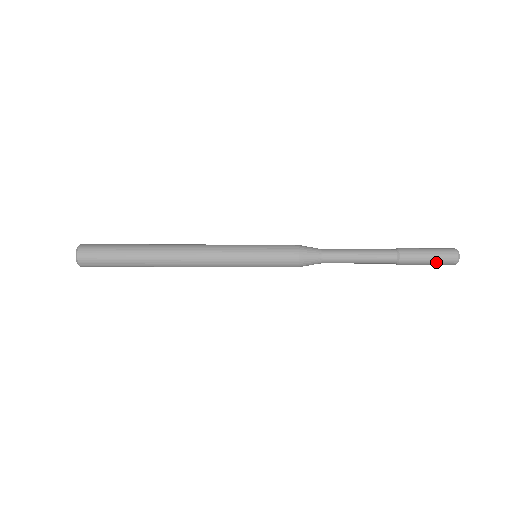
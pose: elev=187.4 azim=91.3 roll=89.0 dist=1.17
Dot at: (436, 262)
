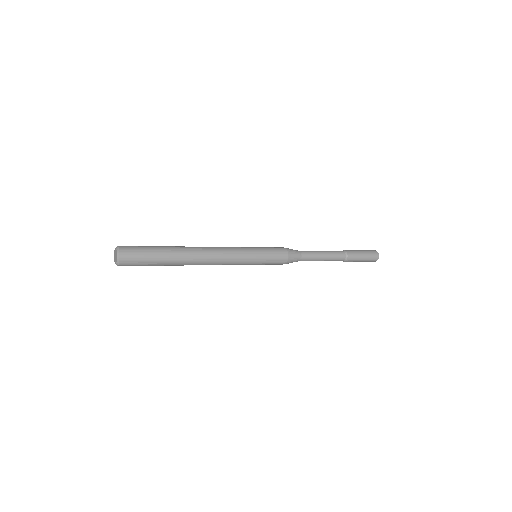
Dot at: (366, 261)
